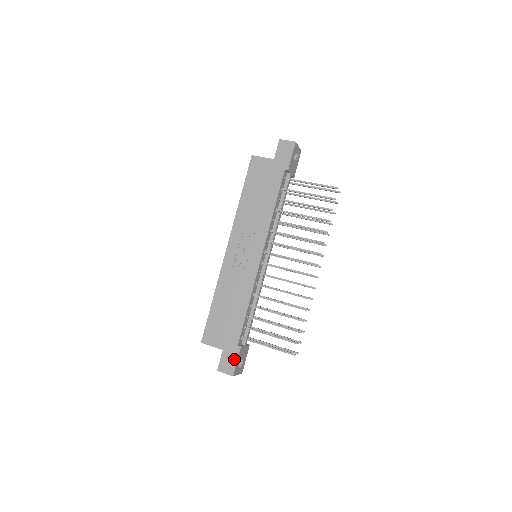
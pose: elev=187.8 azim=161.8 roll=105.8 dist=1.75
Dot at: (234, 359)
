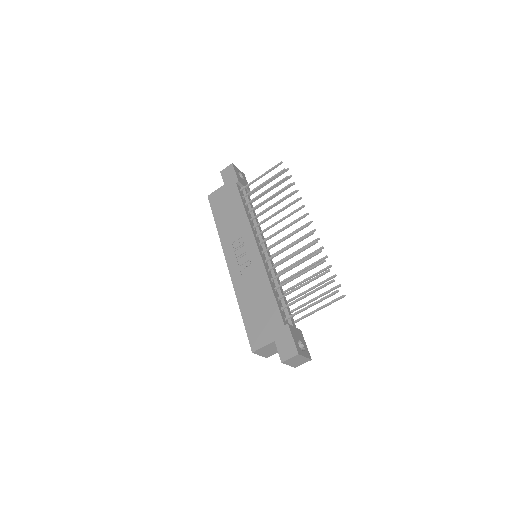
Dot at: (289, 339)
